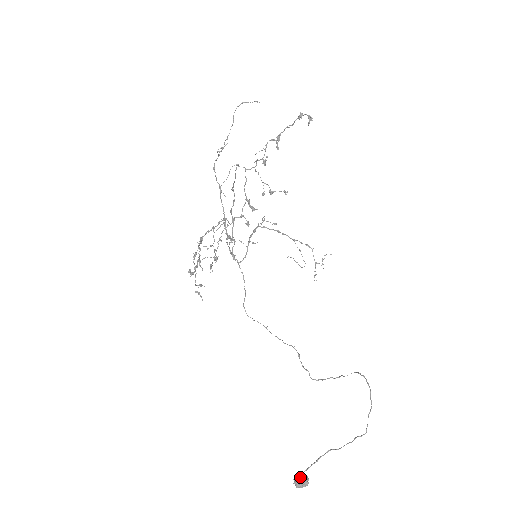
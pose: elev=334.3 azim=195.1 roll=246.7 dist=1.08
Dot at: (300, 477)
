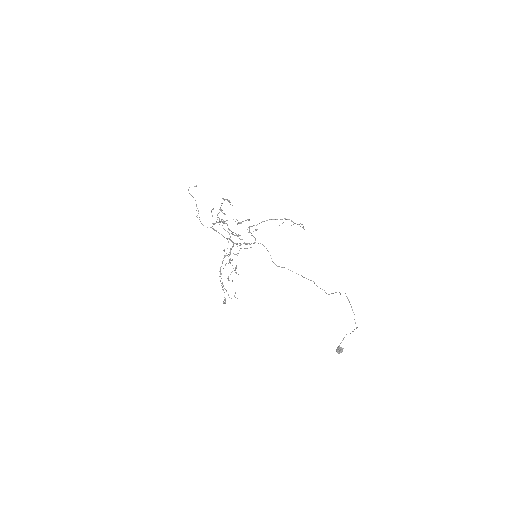
Dot at: (338, 349)
